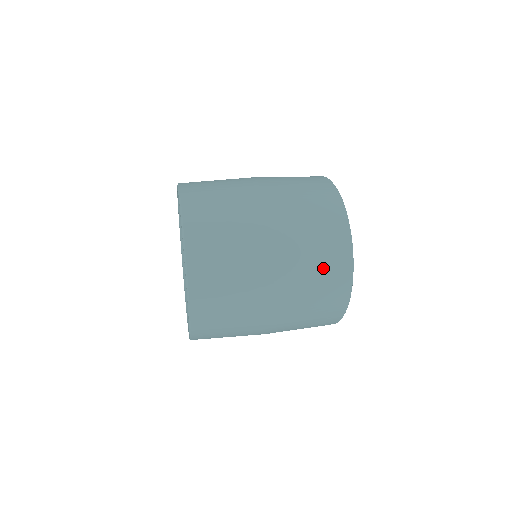
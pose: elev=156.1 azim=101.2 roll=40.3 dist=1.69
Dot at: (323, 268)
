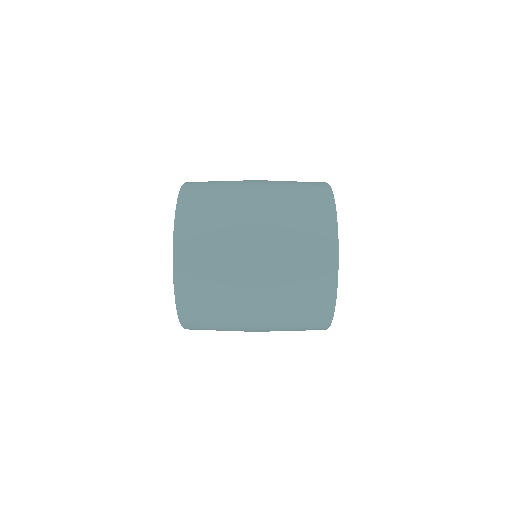
Dot at: (306, 280)
